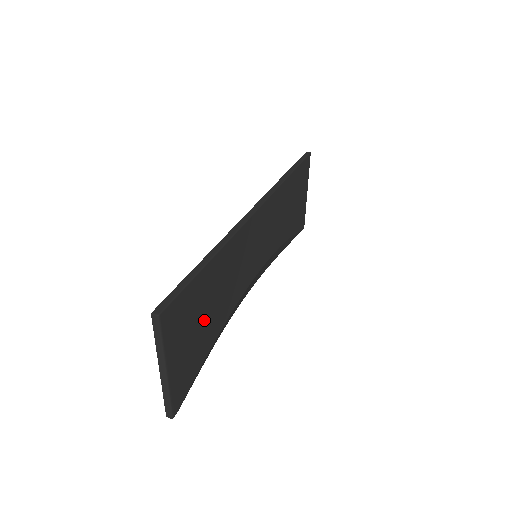
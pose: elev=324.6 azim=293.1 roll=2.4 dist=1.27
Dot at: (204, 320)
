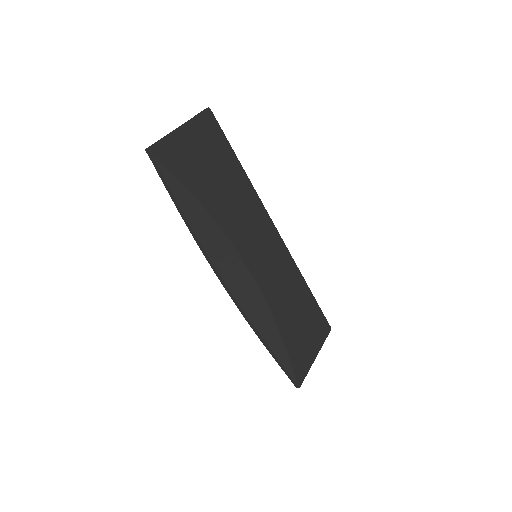
Dot at: (211, 172)
